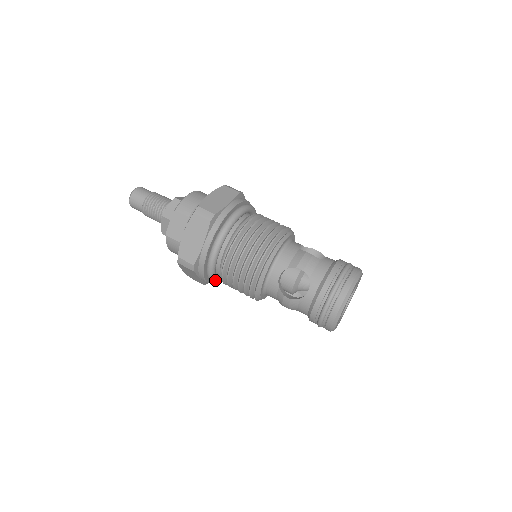
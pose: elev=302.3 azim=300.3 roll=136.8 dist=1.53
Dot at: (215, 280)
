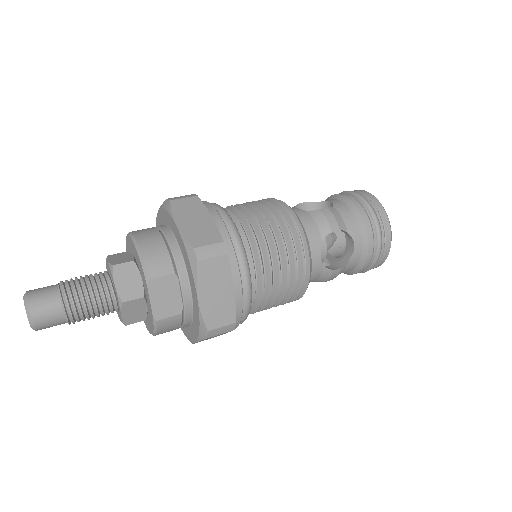
Dot at: occluded
